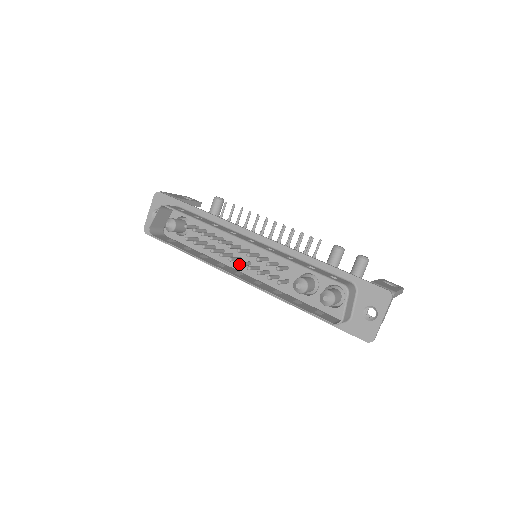
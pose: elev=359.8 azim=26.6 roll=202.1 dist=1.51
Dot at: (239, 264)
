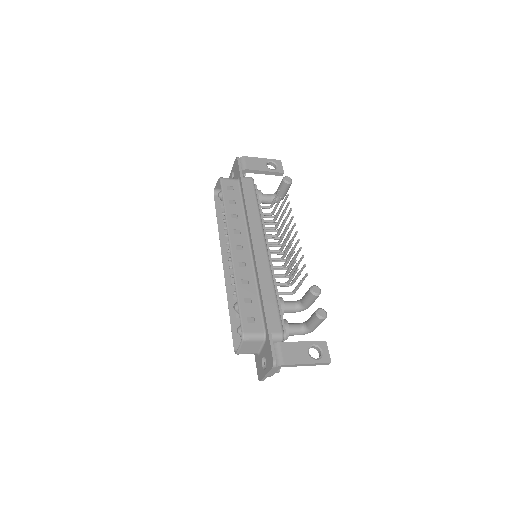
Dot at: (228, 259)
